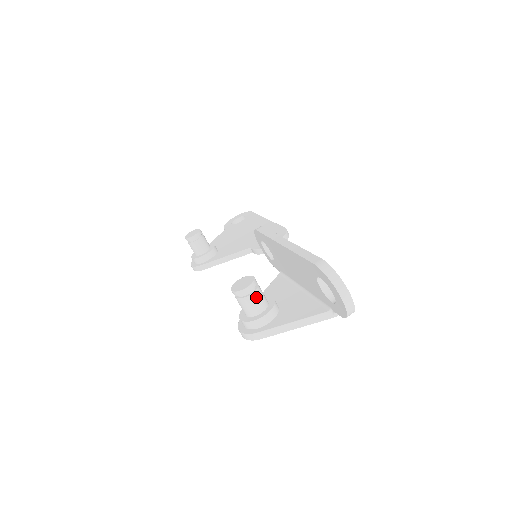
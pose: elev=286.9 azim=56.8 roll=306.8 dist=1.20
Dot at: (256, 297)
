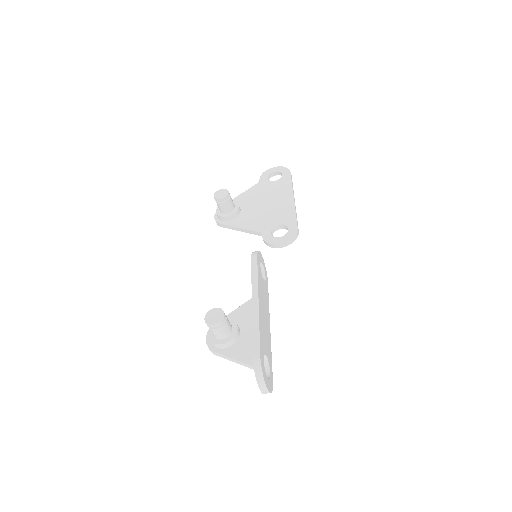
Dot at: (220, 331)
